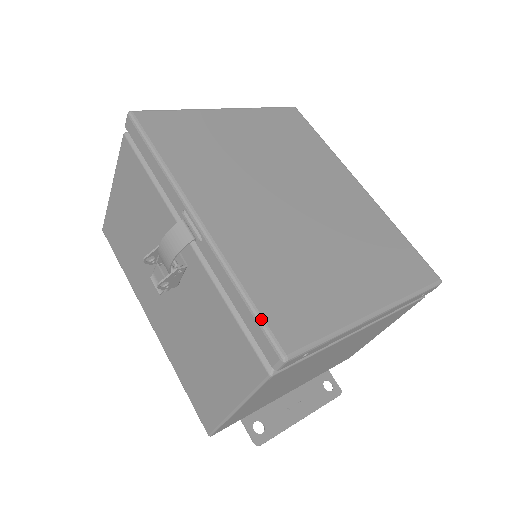
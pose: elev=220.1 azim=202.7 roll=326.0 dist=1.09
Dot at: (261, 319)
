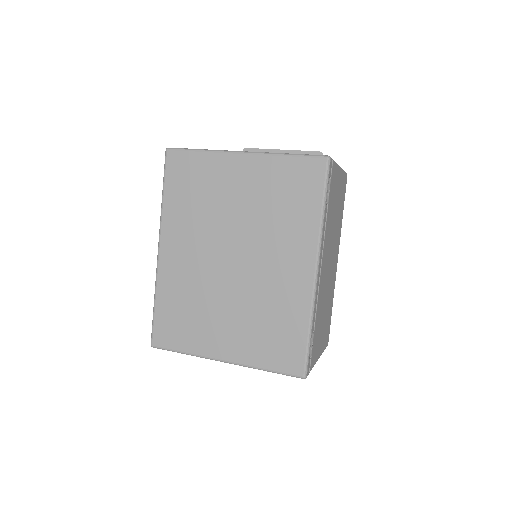
Dot at: (153, 322)
